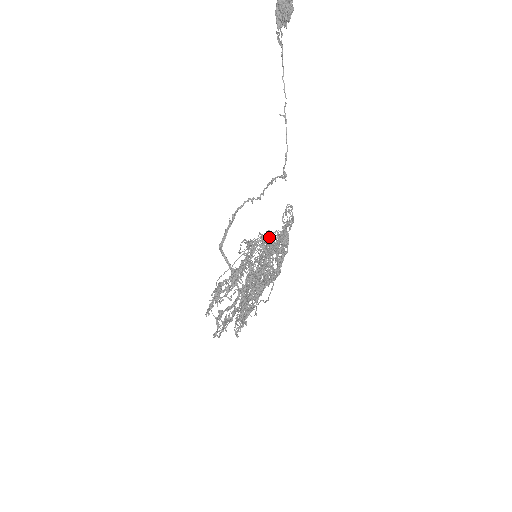
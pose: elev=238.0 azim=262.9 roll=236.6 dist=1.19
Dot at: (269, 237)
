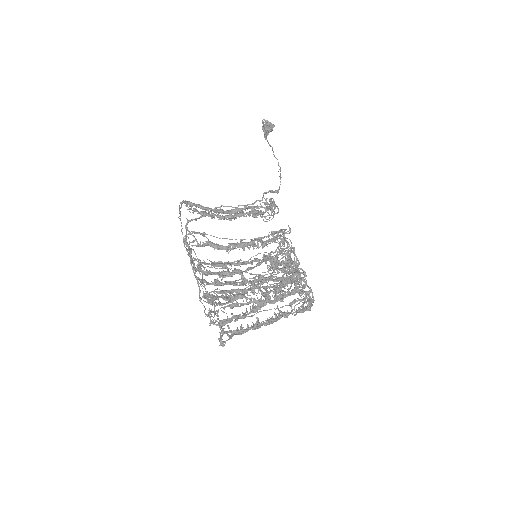
Dot at: occluded
